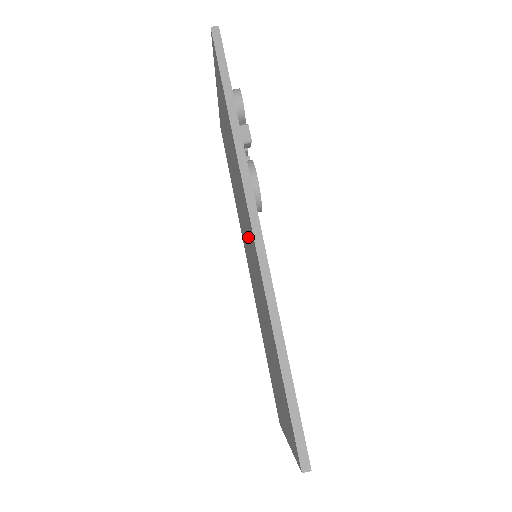
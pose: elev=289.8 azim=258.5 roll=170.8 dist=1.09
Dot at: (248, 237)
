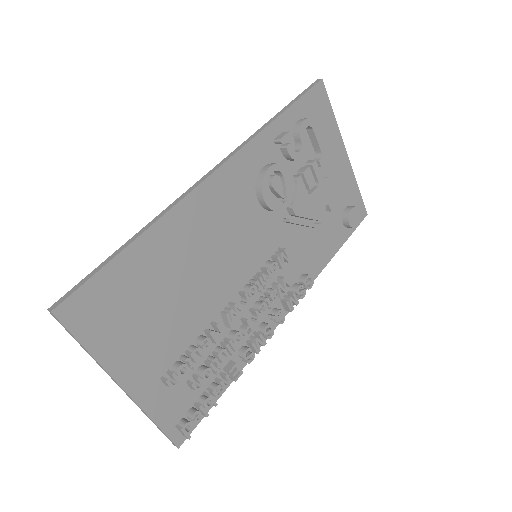
Dot at: occluded
